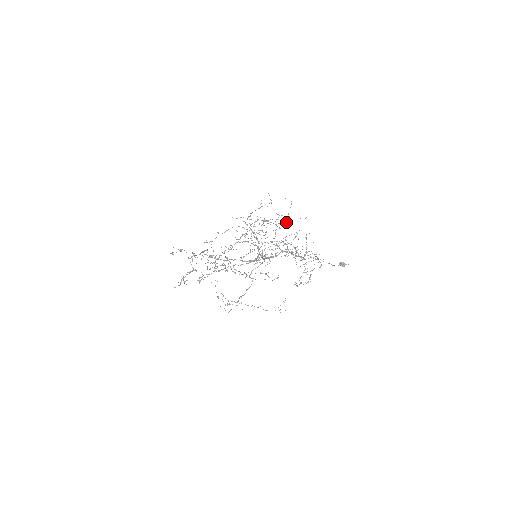
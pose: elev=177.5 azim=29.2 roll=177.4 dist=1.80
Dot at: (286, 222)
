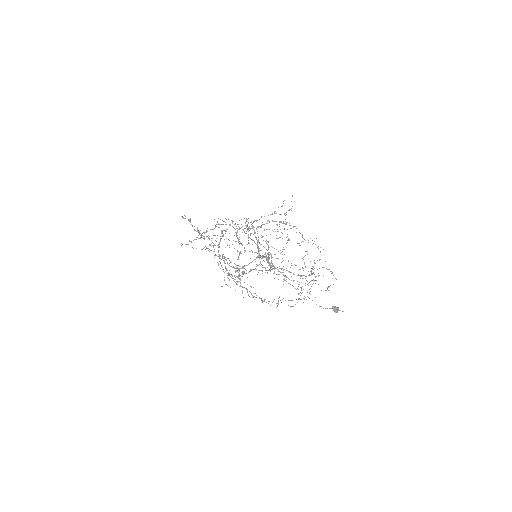
Dot at: occluded
